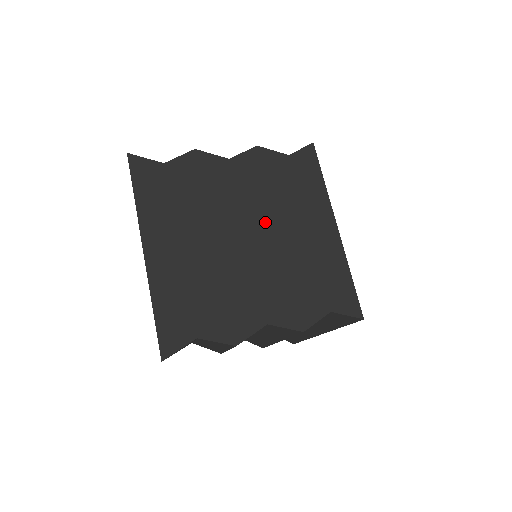
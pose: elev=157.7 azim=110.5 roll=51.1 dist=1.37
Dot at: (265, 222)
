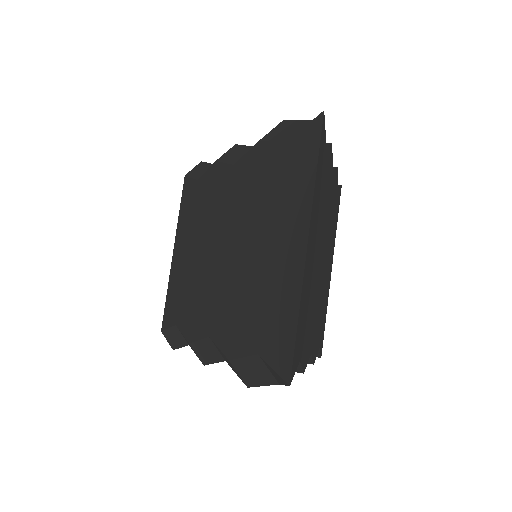
Dot at: occluded
